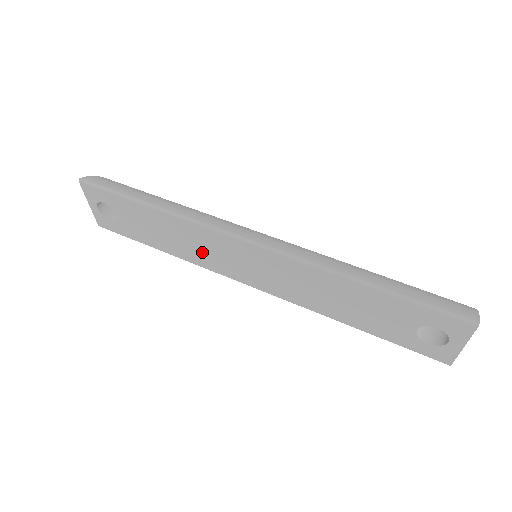
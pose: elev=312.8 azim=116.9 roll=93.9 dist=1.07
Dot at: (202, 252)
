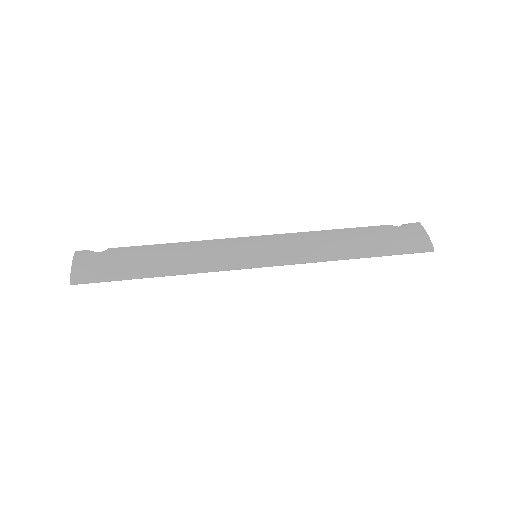
Dot at: occluded
